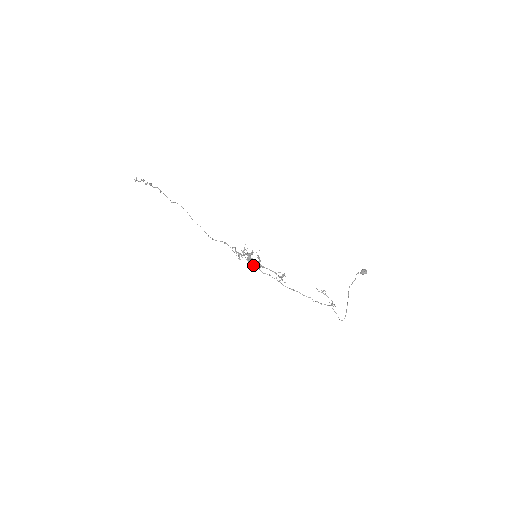
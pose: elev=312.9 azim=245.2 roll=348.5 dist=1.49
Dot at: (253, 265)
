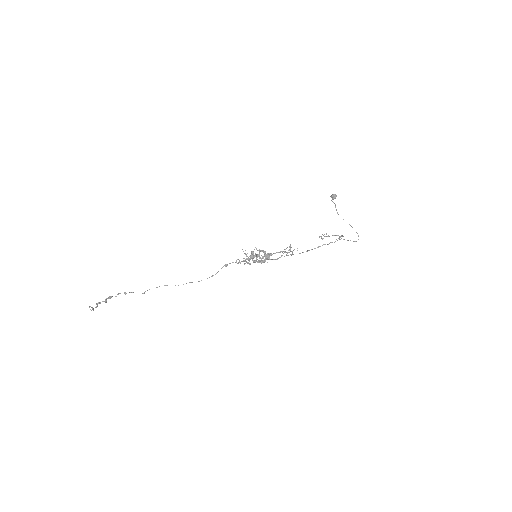
Dot at: (263, 260)
